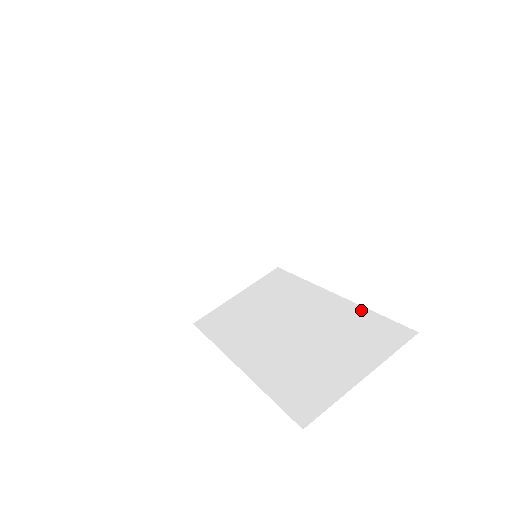
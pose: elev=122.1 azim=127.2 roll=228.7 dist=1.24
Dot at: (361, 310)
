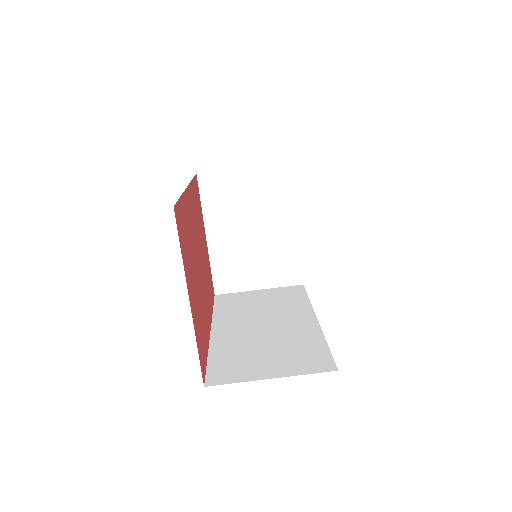
Dot at: (320, 338)
